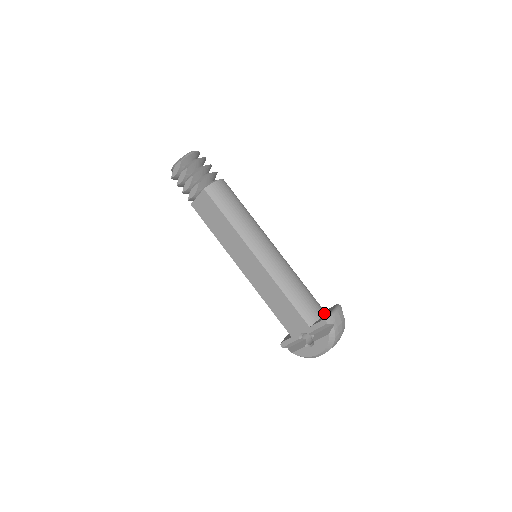
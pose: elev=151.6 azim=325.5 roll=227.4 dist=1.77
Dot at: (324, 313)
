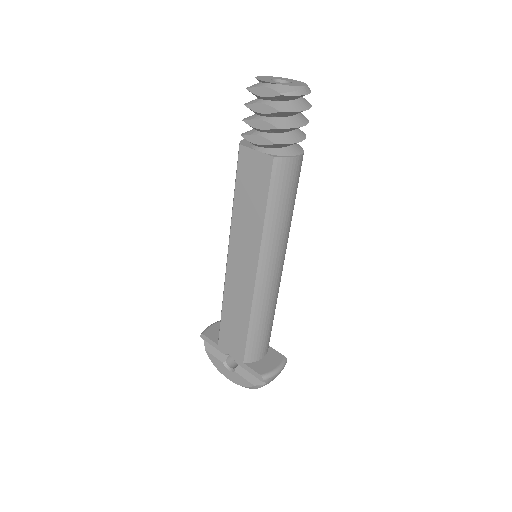
Dot at: (267, 354)
